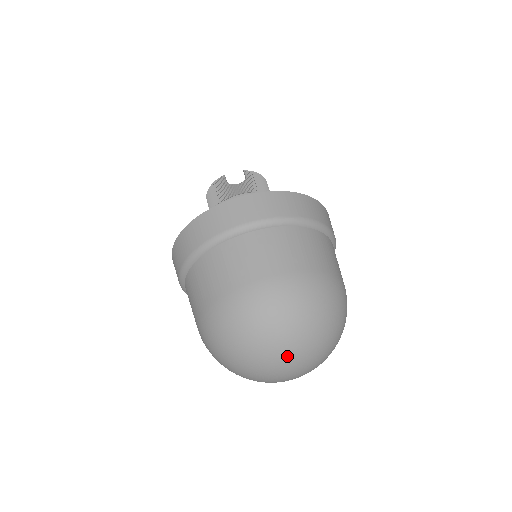
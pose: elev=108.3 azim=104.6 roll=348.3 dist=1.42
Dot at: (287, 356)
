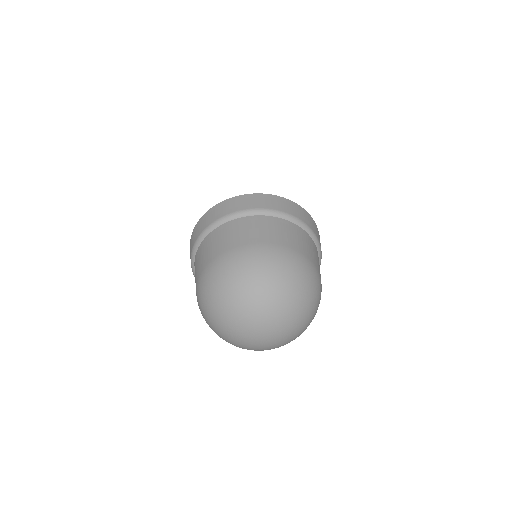
Dot at: (262, 307)
